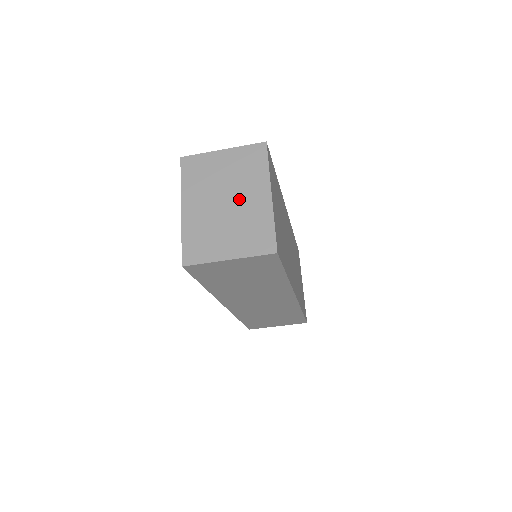
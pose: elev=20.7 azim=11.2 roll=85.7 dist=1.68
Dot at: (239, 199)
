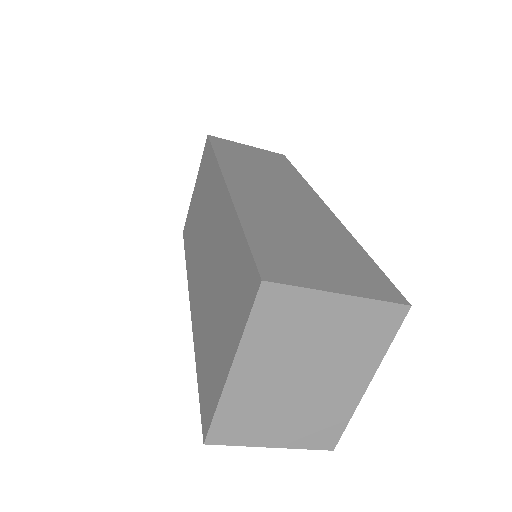
Dot at: (324, 380)
